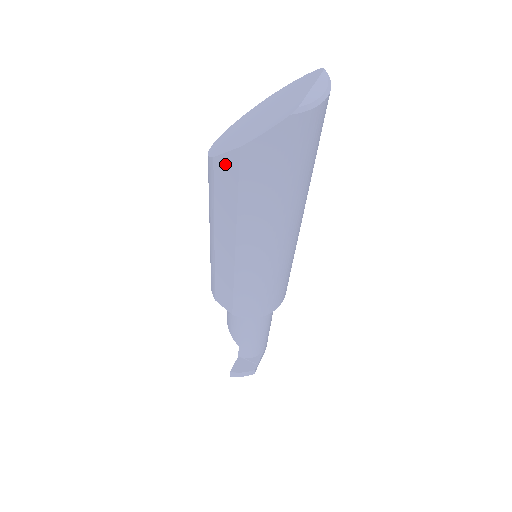
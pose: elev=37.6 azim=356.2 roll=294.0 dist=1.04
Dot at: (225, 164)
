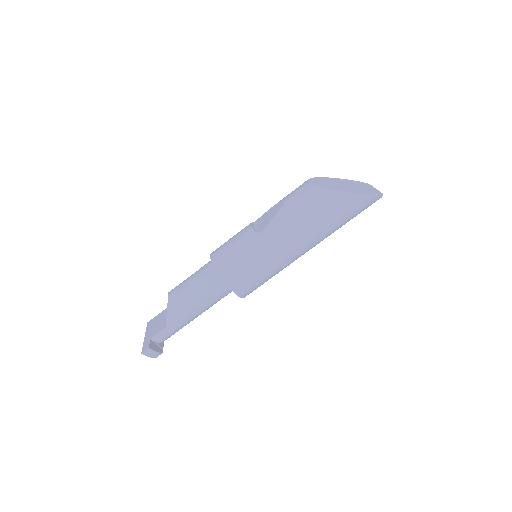
Dot at: (338, 196)
